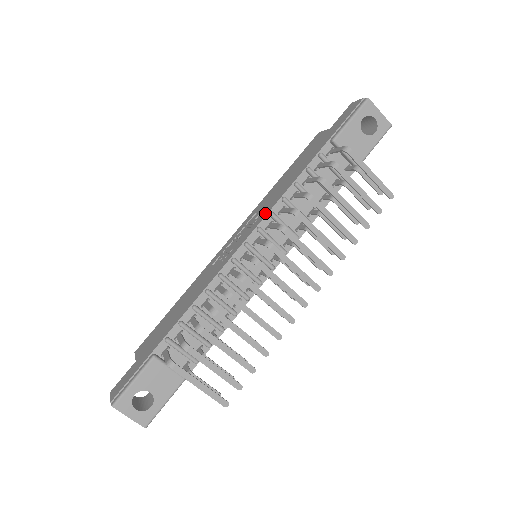
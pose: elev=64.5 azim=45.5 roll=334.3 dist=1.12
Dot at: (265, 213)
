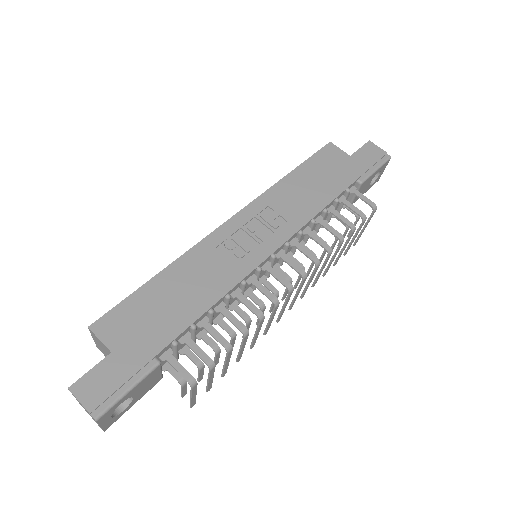
Dot at: (294, 227)
